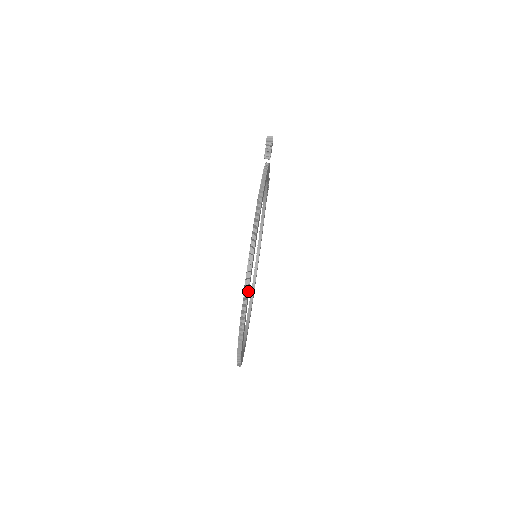
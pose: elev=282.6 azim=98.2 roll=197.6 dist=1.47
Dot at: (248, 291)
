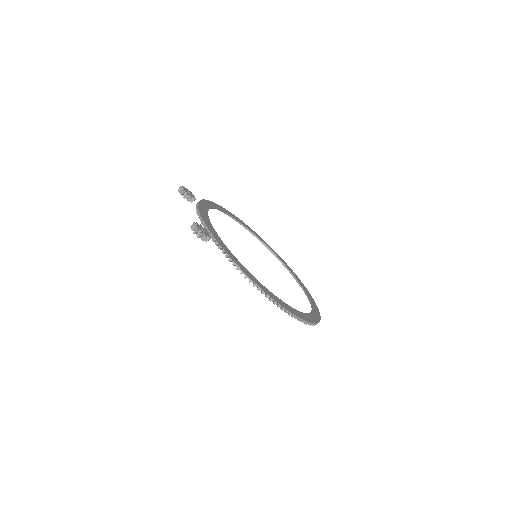
Dot at: (313, 323)
